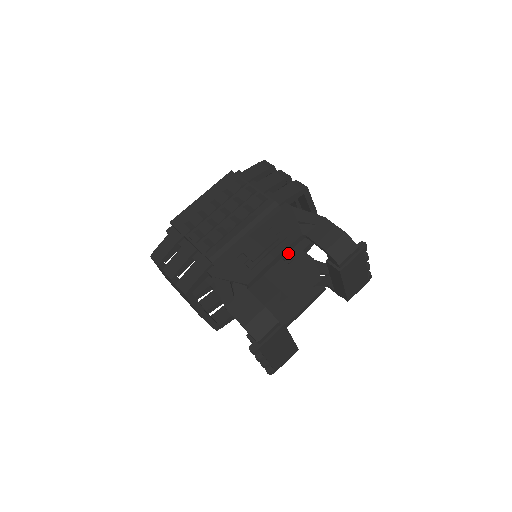
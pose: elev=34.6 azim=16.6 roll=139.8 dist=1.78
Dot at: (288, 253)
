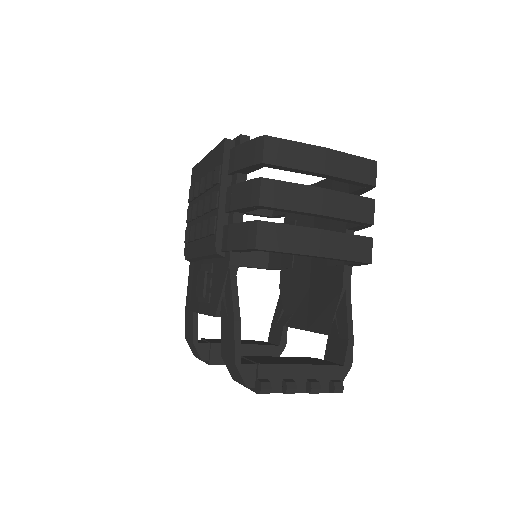
Dot at: occluded
